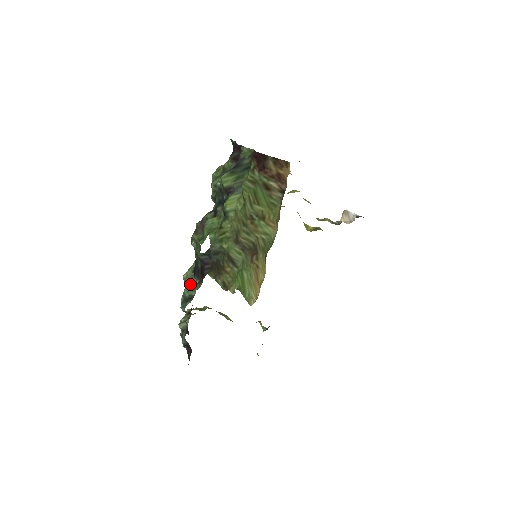
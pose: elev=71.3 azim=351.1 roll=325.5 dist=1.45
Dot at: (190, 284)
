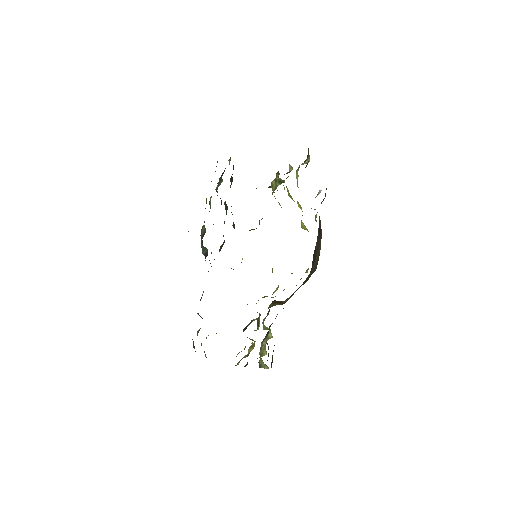
Dot at: occluded
